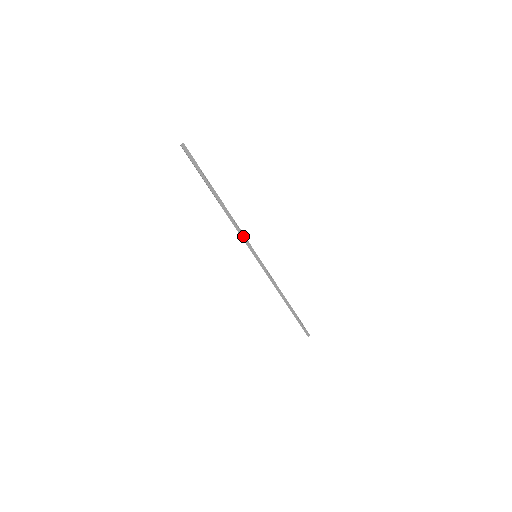
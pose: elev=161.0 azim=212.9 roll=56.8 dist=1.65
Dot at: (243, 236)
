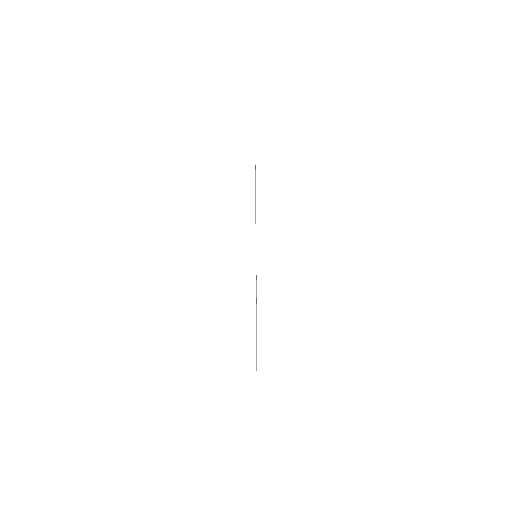
Dot at: occluded
